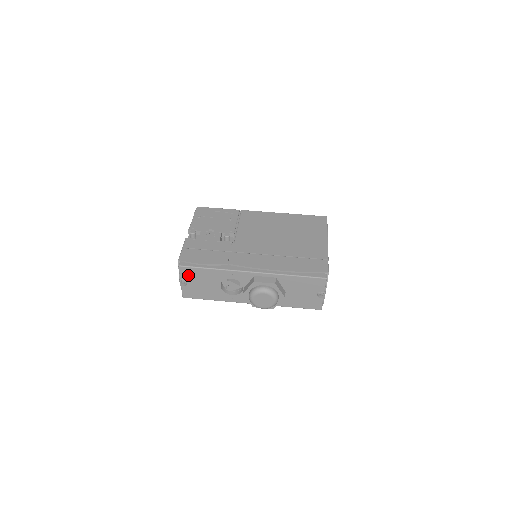
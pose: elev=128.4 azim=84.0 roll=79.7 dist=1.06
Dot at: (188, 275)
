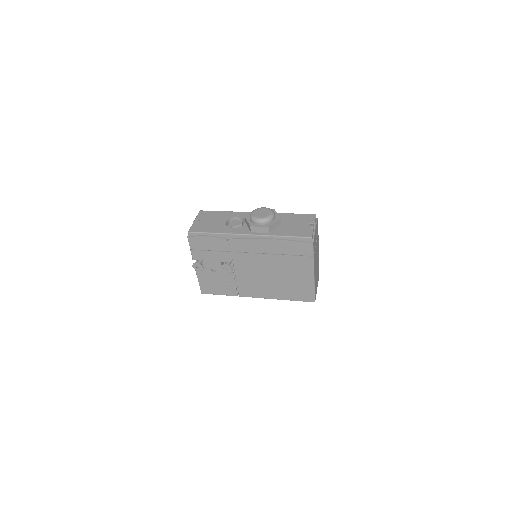
Dot at: (204, 216)
